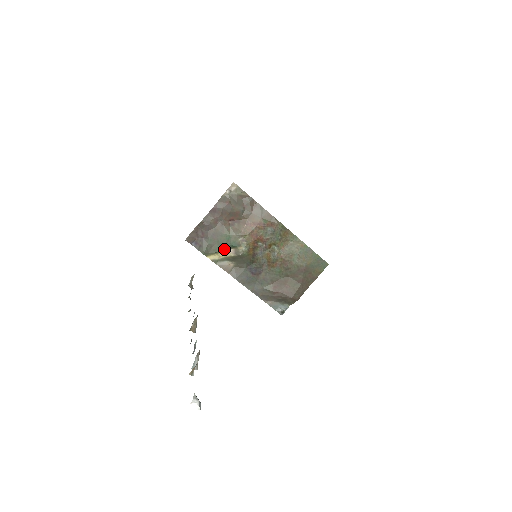
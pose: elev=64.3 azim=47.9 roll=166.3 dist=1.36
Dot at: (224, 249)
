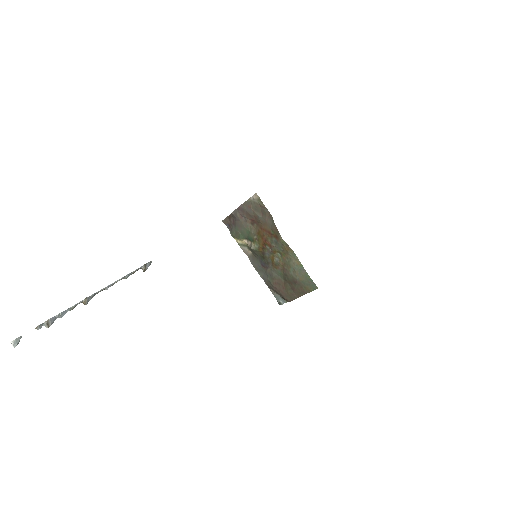
Dot at: (246, 239)
